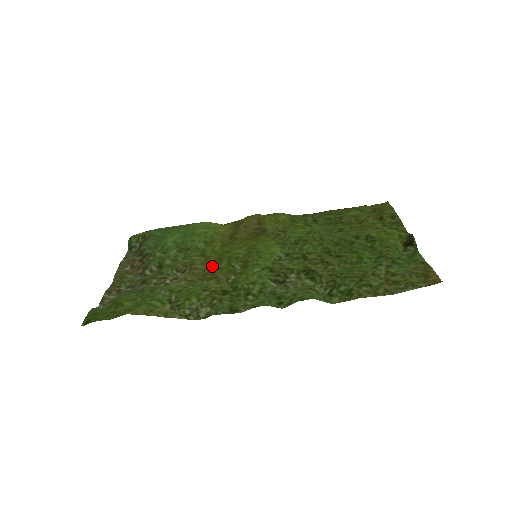
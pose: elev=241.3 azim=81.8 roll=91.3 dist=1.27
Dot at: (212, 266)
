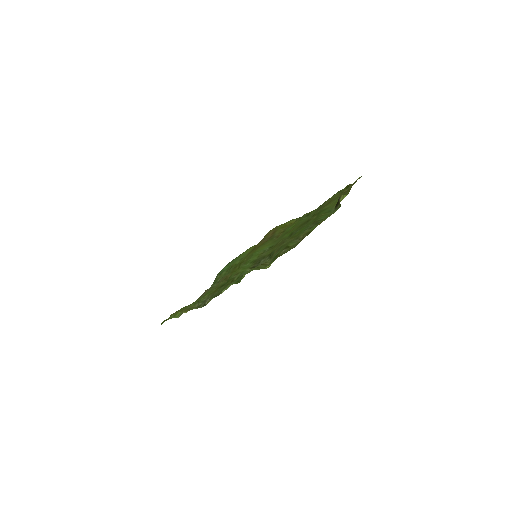
Dot at: (230, 272)
